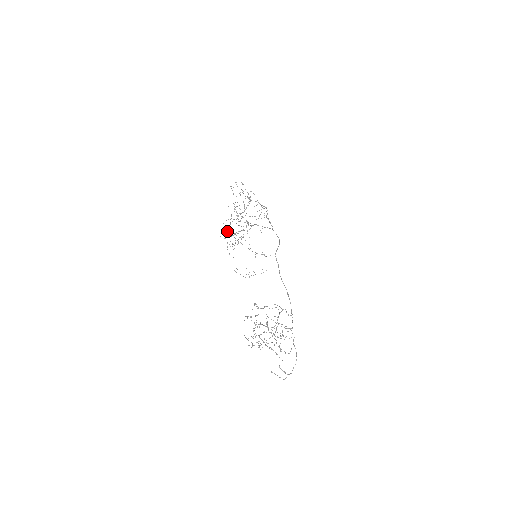
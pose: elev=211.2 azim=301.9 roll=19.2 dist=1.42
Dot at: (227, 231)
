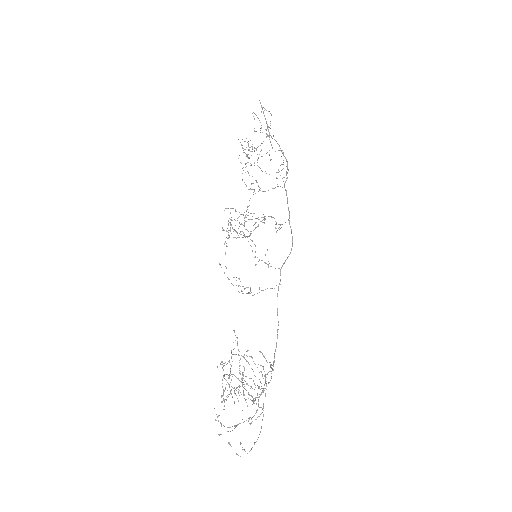
Dot at: (236, 232)
